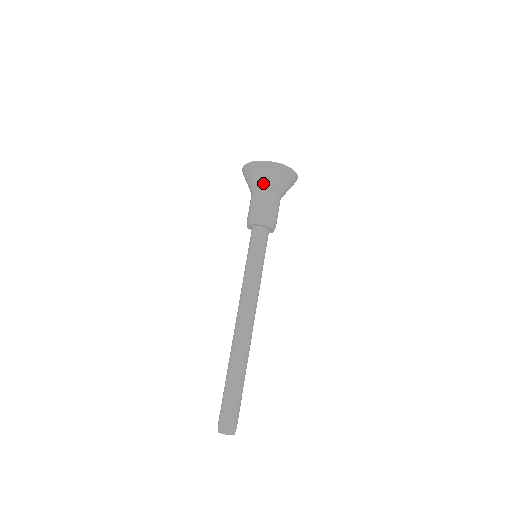
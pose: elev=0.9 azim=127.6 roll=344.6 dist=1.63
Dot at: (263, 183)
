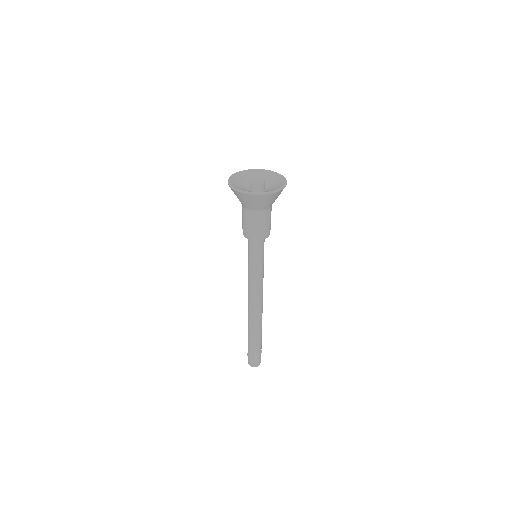
Dot at: (243, 204)
